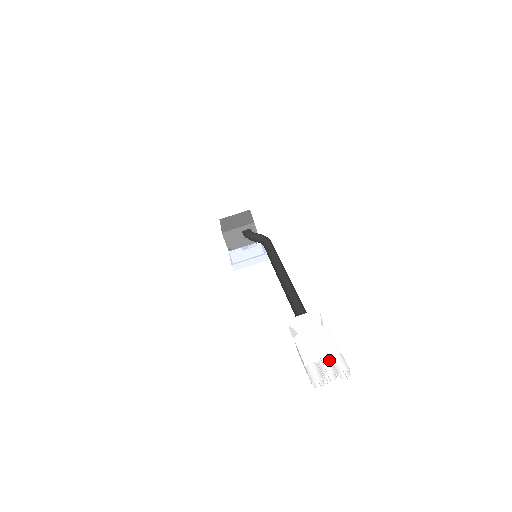
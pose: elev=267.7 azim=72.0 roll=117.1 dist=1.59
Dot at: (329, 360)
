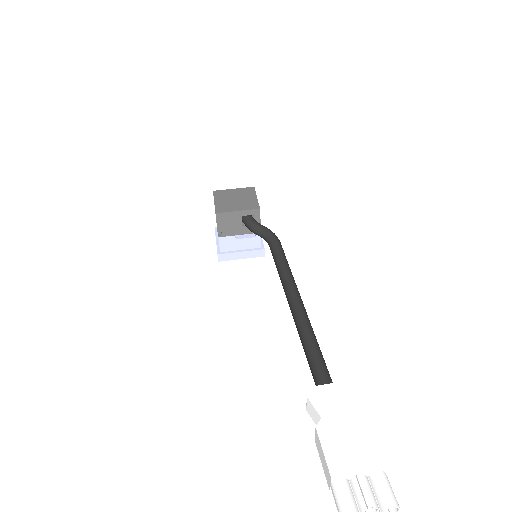
Dot at: (368, 480)
